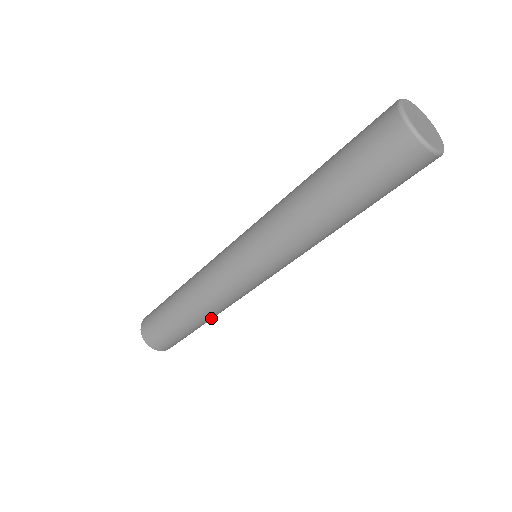
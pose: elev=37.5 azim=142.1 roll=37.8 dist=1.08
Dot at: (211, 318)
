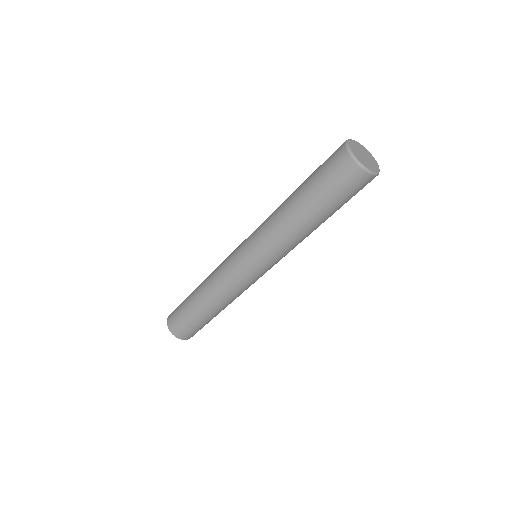
Dot at: (225, 307)
